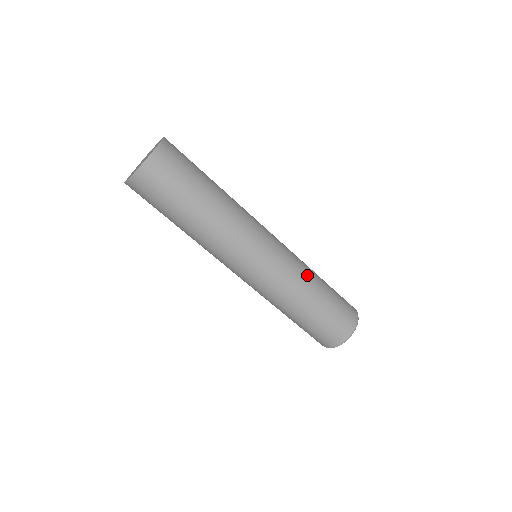
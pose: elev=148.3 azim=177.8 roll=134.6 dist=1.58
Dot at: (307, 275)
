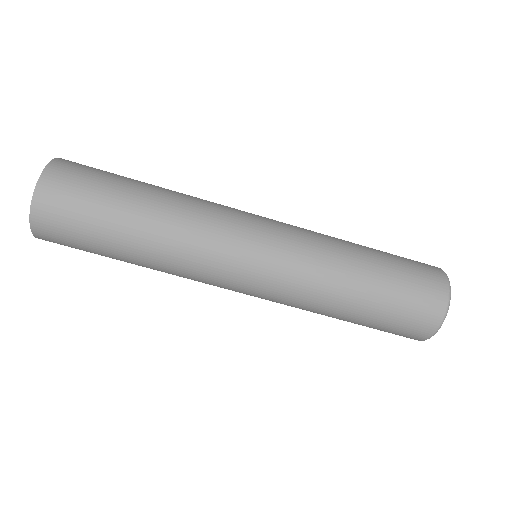
Dot at: (336, 245)
